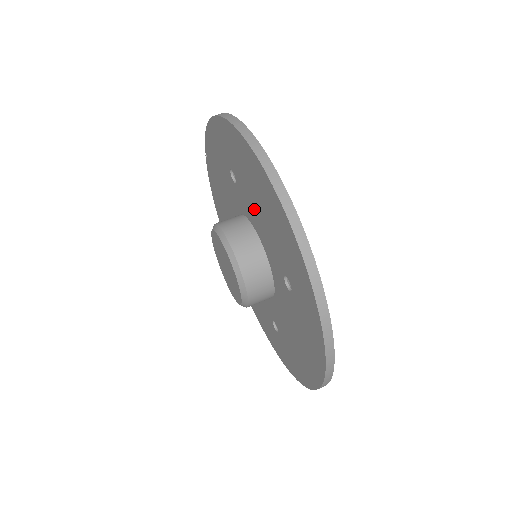
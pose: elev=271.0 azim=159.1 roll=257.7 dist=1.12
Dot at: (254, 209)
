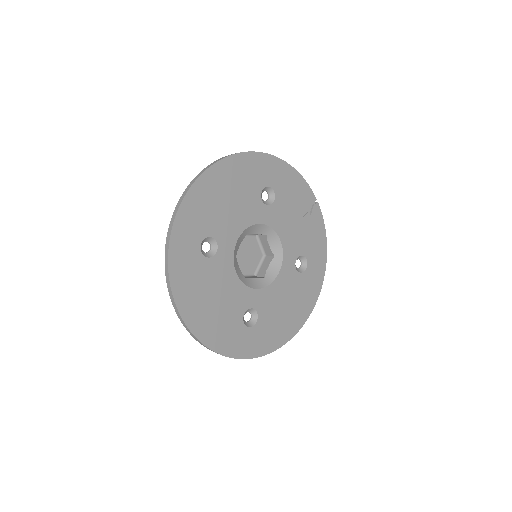
Dot at: occluded
